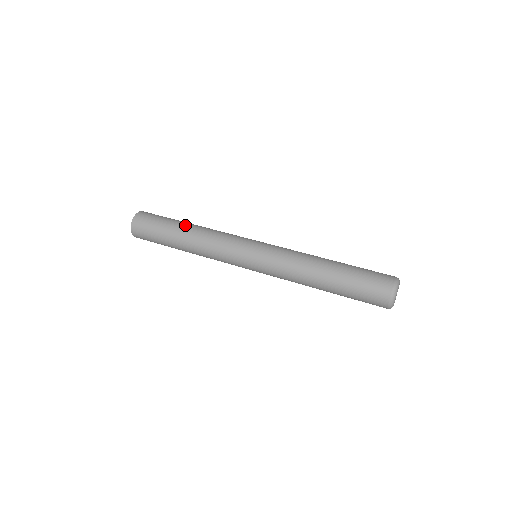
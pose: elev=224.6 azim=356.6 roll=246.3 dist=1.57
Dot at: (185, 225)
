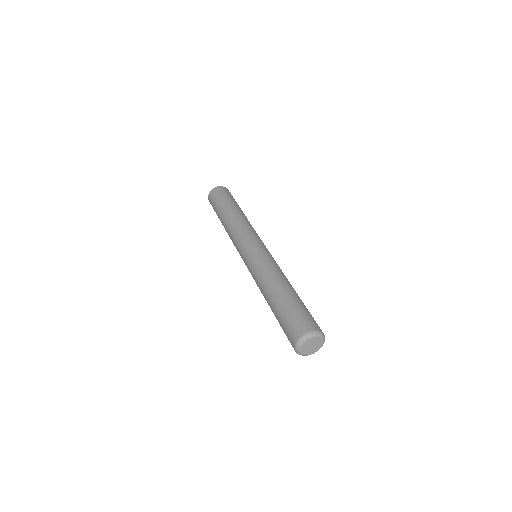
Dot at: (224, 214)
